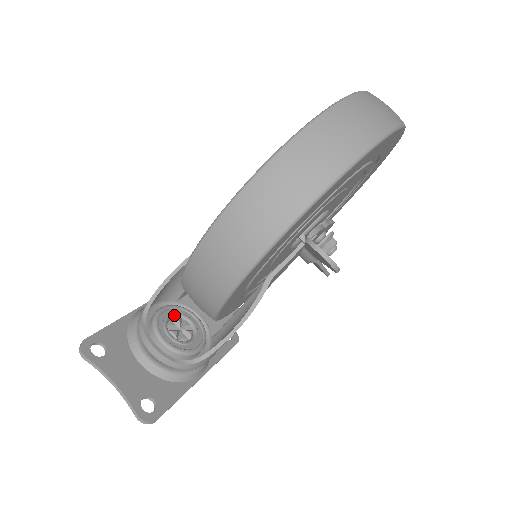
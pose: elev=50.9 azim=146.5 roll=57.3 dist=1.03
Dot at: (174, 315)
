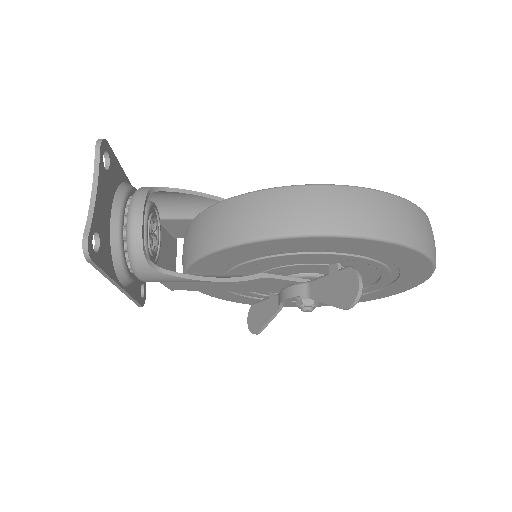
Dot at: (156, 221)
